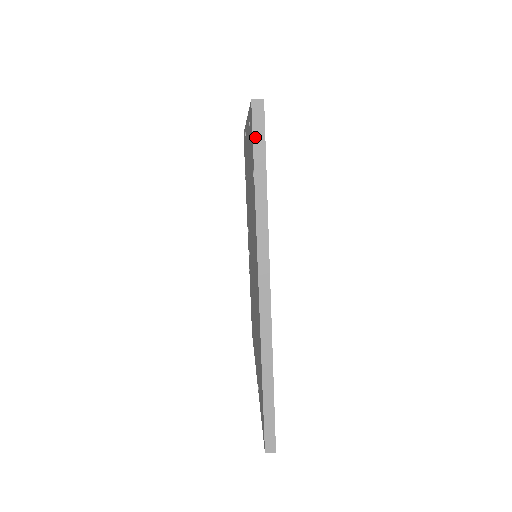
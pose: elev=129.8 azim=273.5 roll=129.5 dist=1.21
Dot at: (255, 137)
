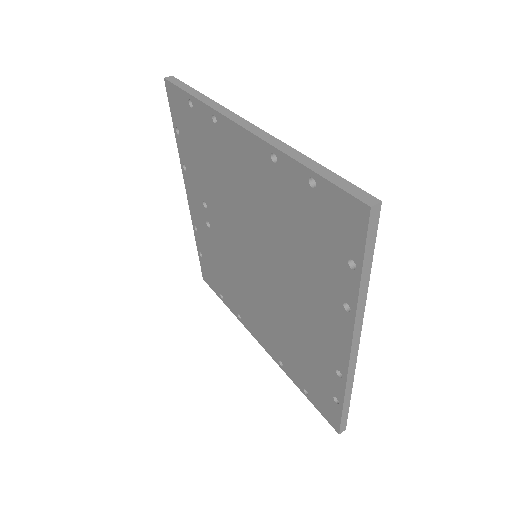
Dot at: (368, 240)
